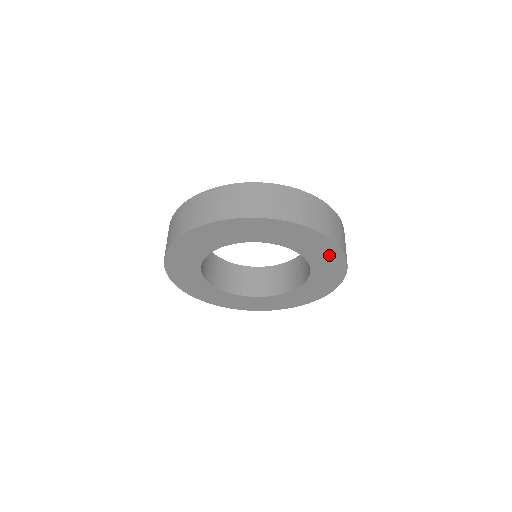
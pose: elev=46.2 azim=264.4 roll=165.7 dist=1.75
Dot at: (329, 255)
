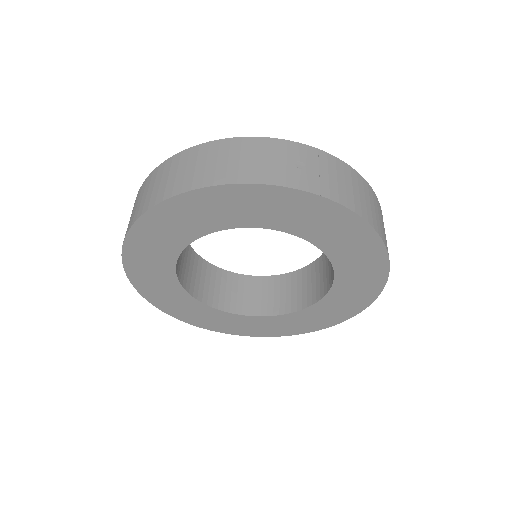
Dot at: (360, 293)
